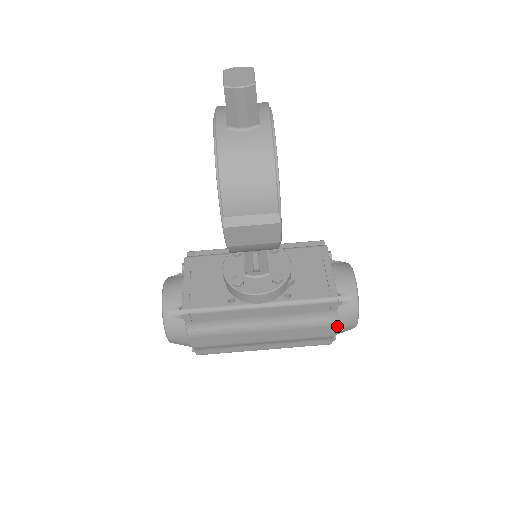
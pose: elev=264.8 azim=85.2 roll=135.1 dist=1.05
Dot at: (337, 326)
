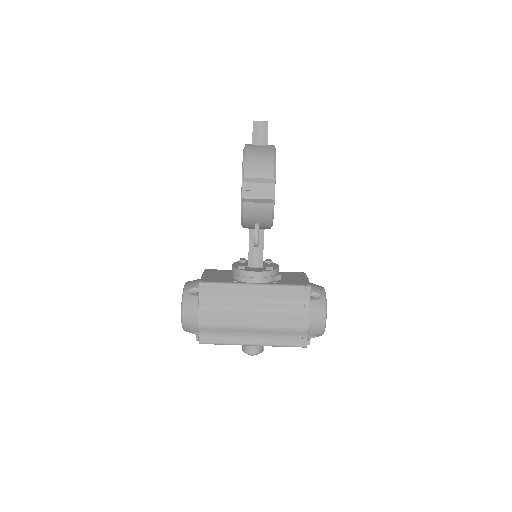
Dot at: (310, 316)
